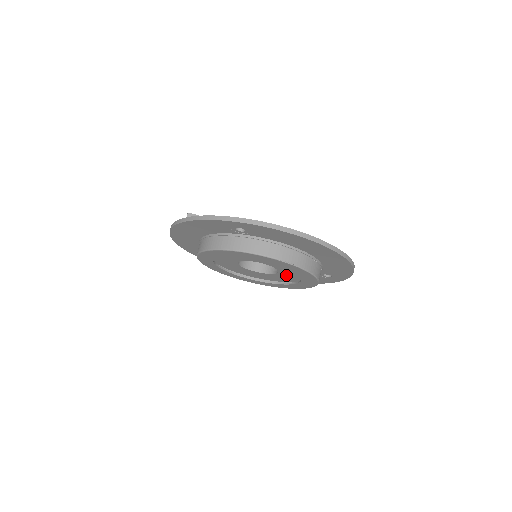
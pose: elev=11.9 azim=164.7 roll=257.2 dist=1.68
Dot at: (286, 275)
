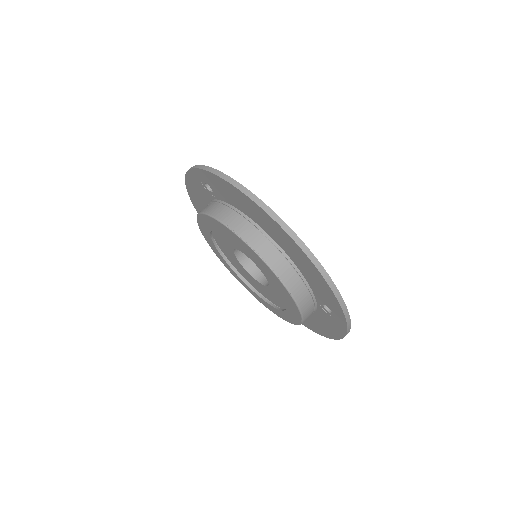
Dot at: (276, 287)
